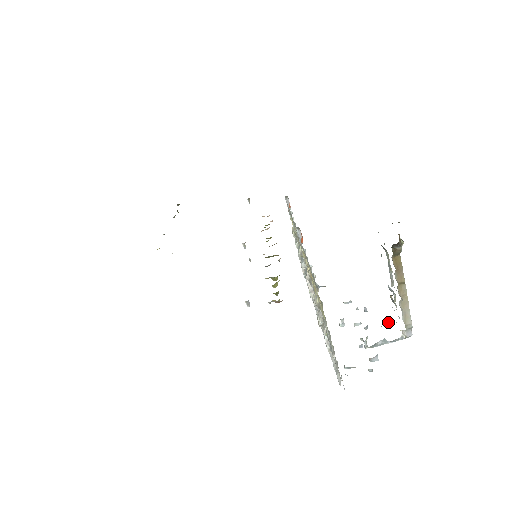
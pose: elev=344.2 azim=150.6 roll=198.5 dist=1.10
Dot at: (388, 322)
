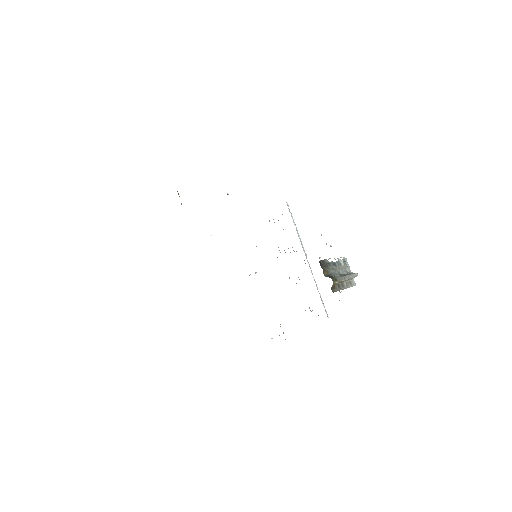
Dot at: occluded
